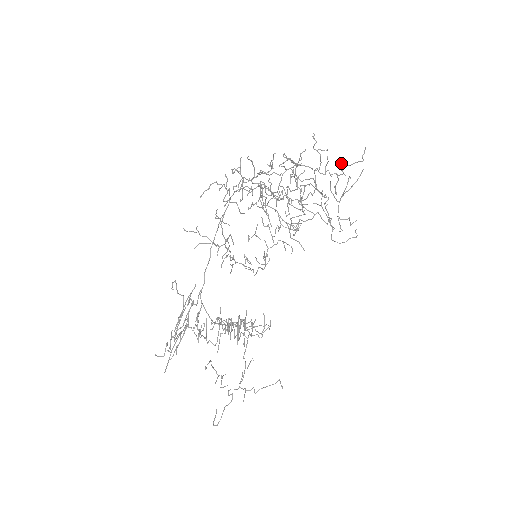
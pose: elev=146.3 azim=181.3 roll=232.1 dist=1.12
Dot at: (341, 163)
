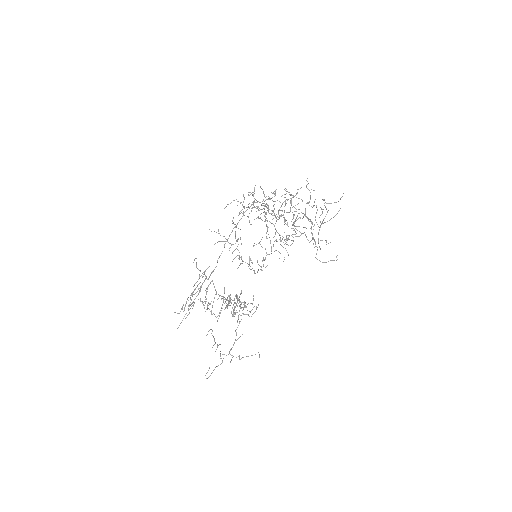
Dot at: occluded
